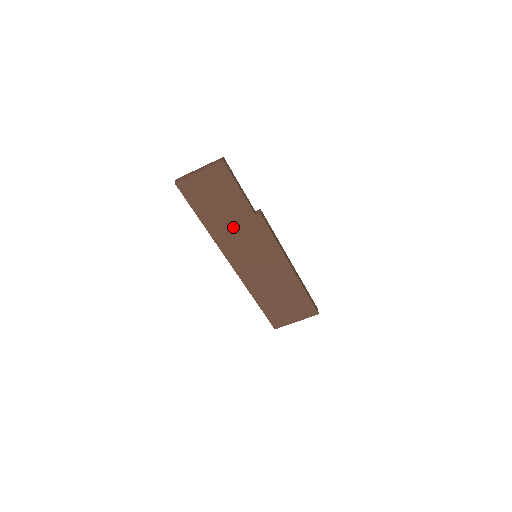
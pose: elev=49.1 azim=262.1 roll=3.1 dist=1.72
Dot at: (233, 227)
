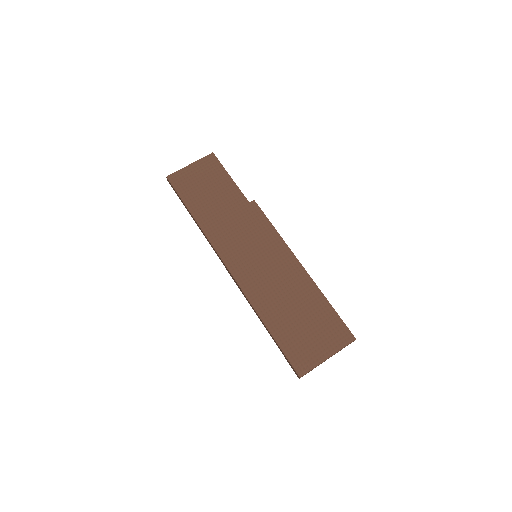
Dot at: (226, 218)
